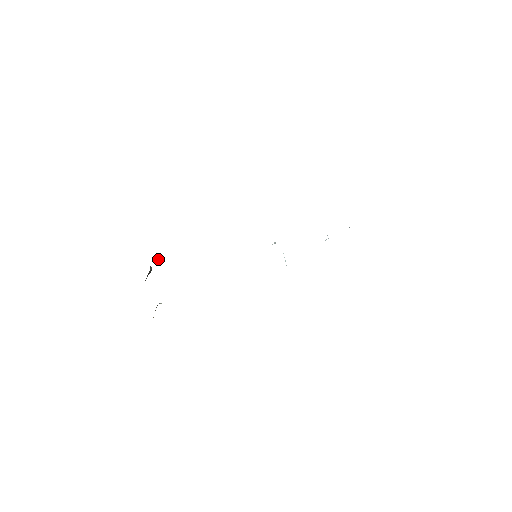
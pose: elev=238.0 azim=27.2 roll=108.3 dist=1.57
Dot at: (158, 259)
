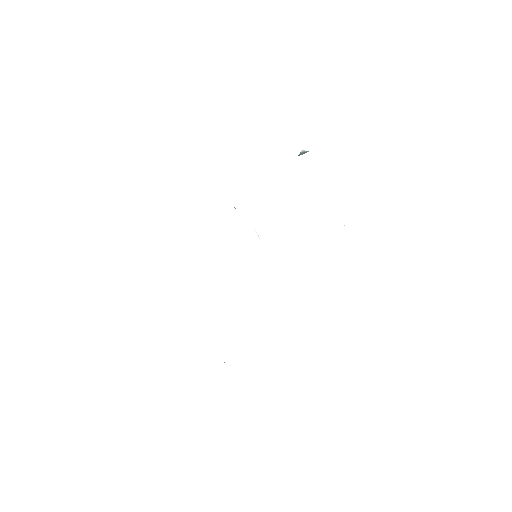
Dot at: occluded
